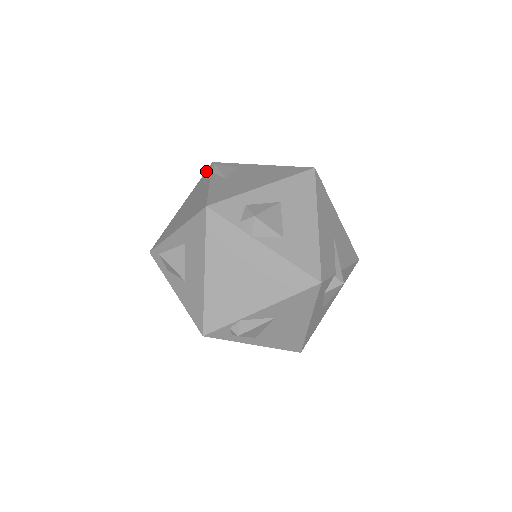
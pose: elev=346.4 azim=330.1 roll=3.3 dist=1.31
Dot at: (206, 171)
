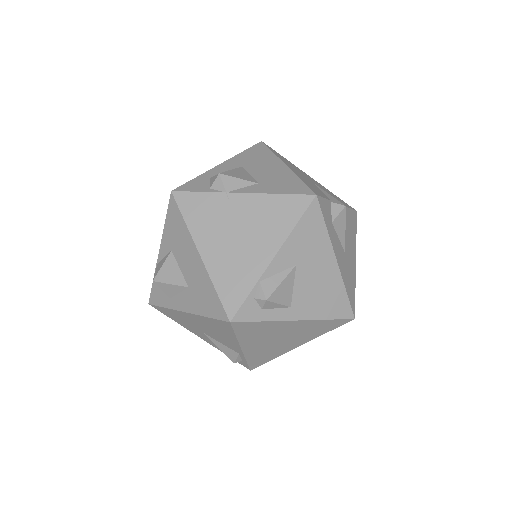
Dot at: occluded
